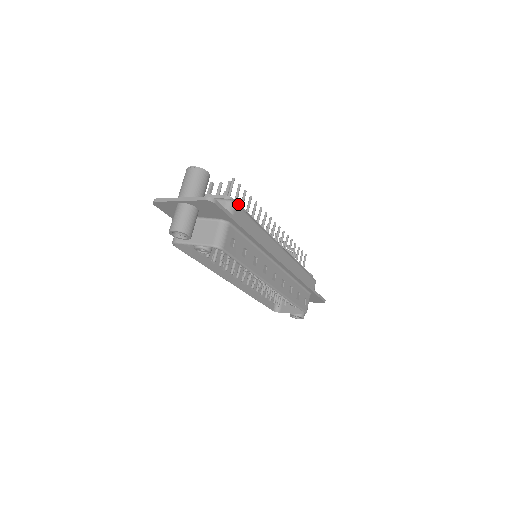
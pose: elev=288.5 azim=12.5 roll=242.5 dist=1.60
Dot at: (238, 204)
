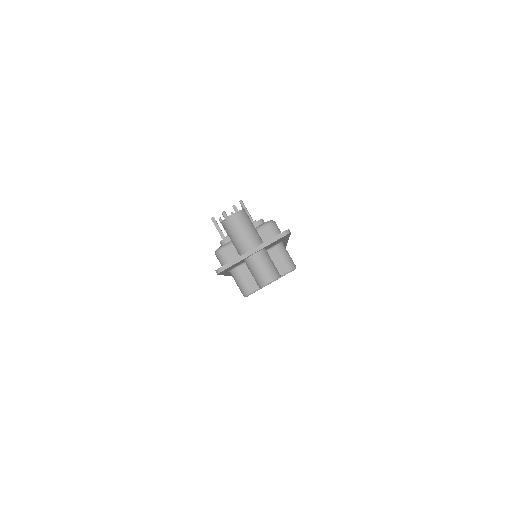
Dot at: occluded
